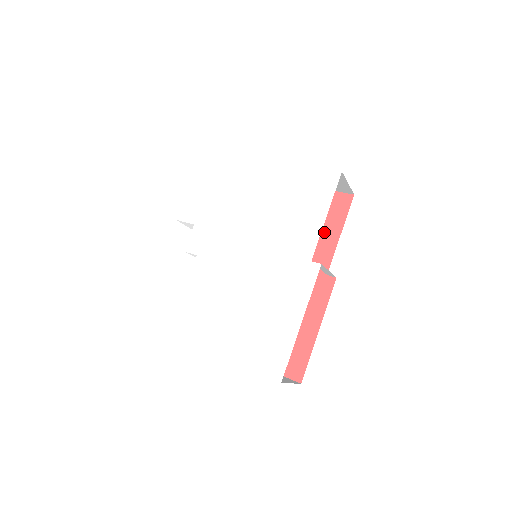
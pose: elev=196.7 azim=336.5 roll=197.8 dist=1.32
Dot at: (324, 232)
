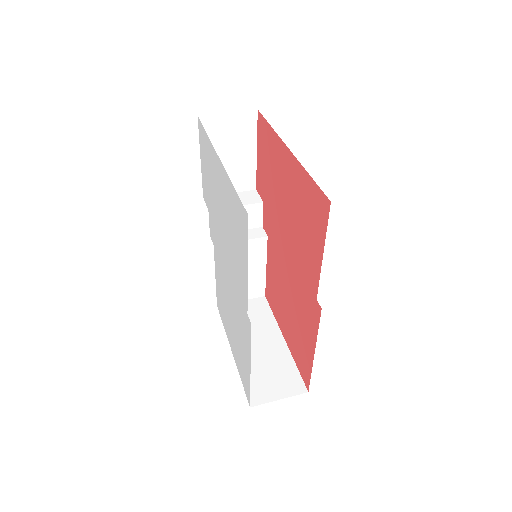
Dot at: (313, 242)
